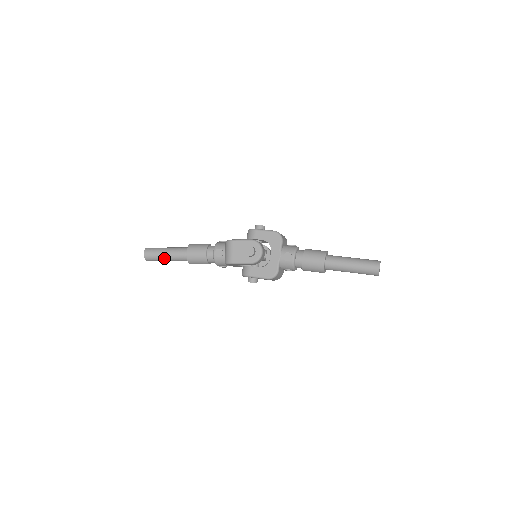
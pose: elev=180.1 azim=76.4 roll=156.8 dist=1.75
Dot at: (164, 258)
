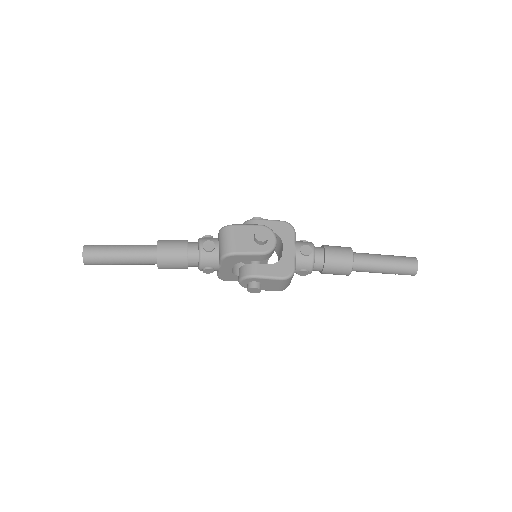
Dot at: (117, 257)
